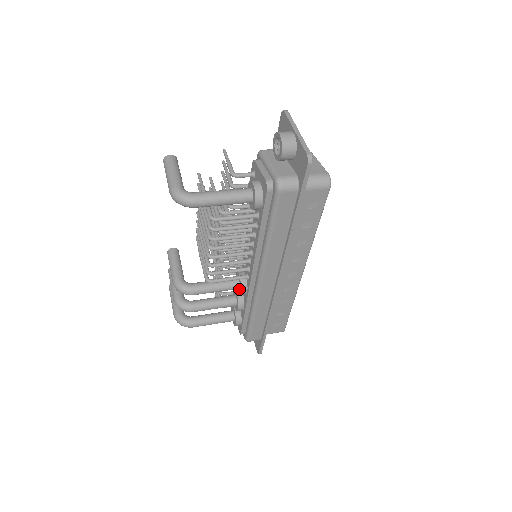
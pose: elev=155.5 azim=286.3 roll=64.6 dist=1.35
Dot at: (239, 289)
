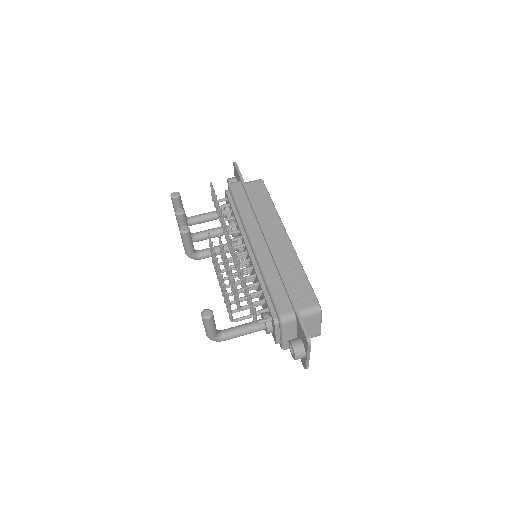
Dot at: occluded
